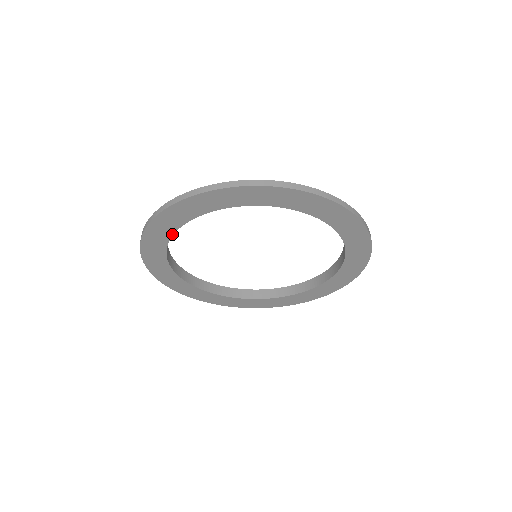
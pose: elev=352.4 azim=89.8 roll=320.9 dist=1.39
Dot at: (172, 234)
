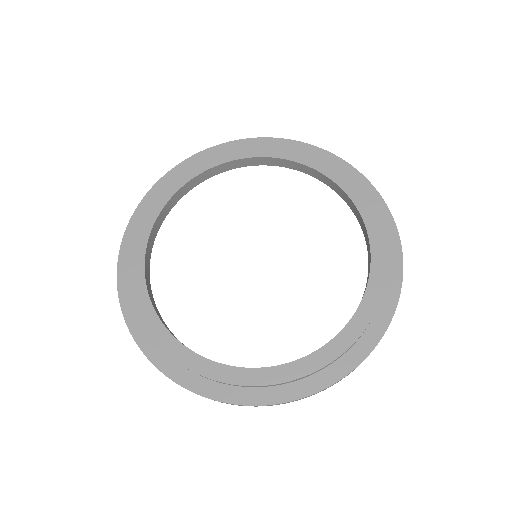
Dot at: (149, 261)
